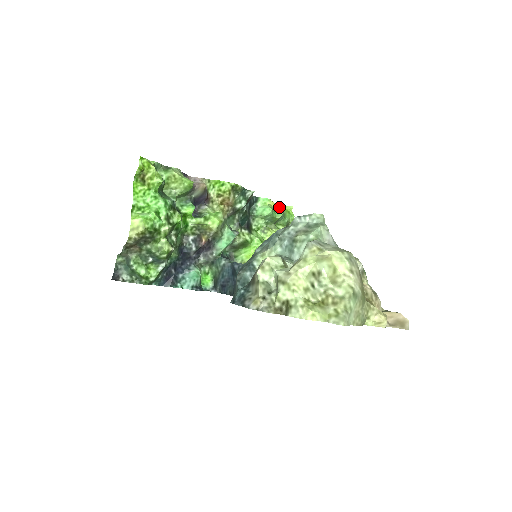
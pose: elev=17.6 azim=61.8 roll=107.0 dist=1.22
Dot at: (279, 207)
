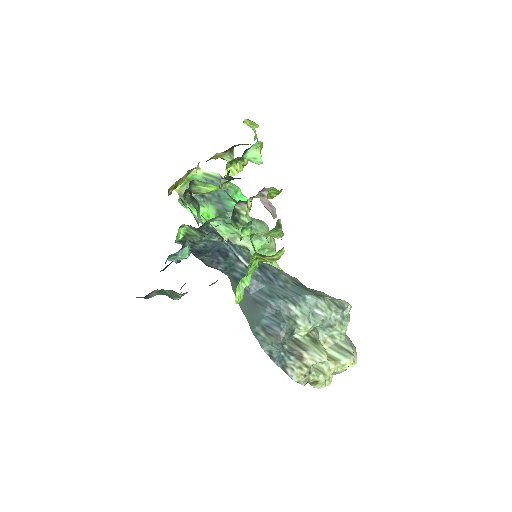
Dot at: occluded
